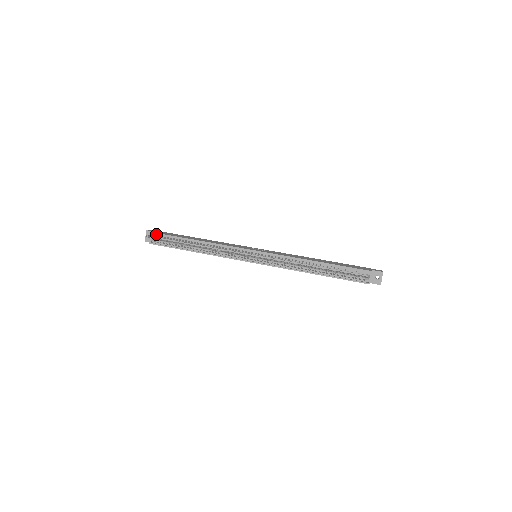
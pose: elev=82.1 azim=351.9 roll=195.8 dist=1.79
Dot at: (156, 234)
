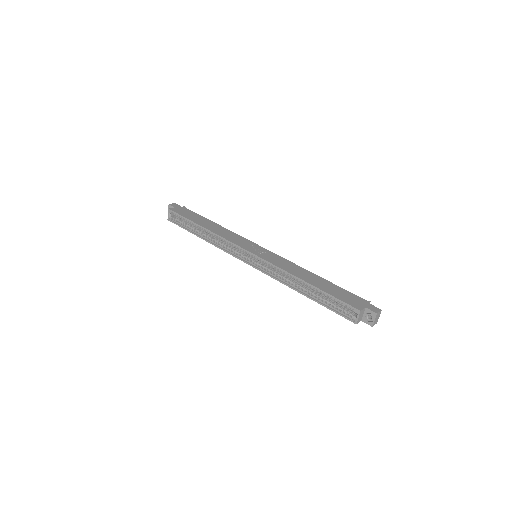
Dot at: (173, 212)
